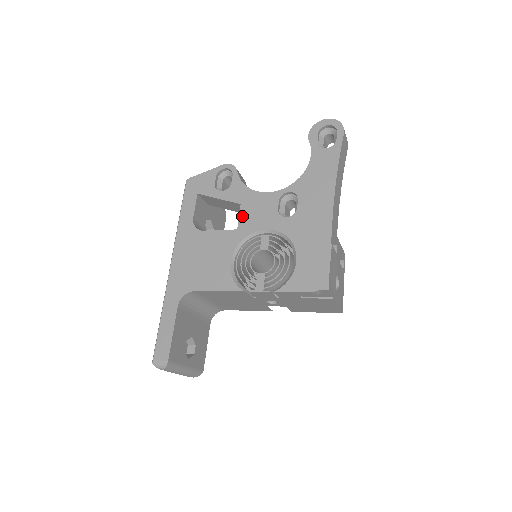
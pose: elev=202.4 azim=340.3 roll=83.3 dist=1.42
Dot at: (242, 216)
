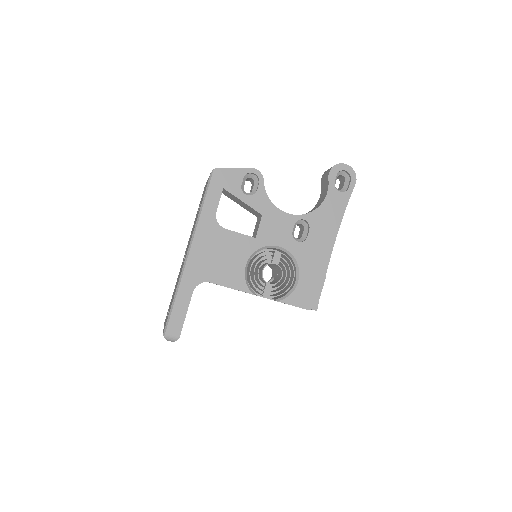
Dot at: (262, 227)
